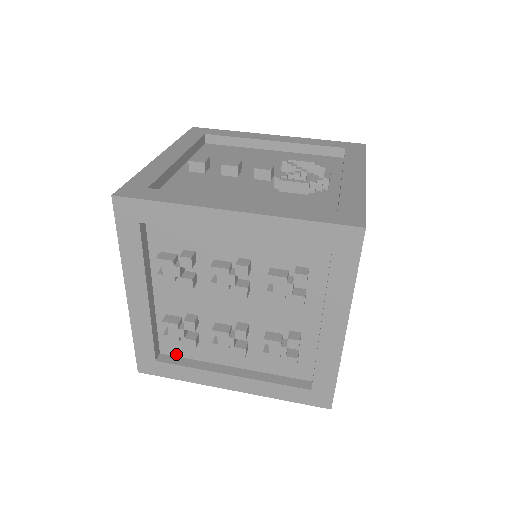
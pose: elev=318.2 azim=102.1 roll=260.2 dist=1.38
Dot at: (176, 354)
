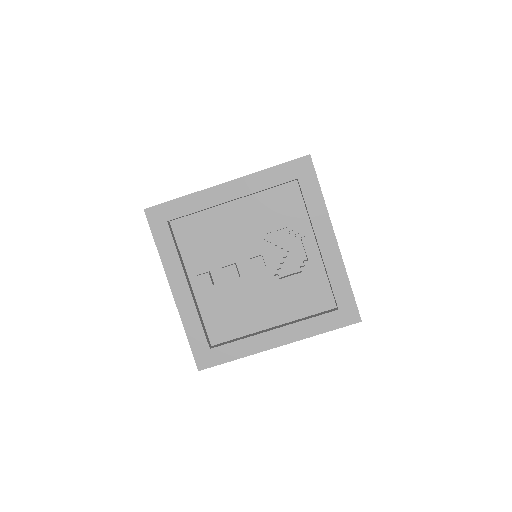
Dot at: occluded
